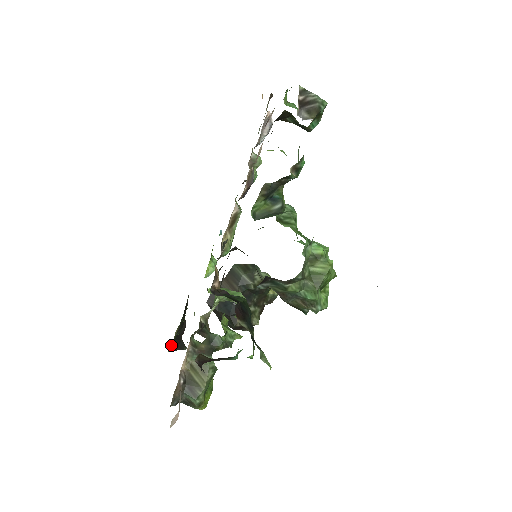
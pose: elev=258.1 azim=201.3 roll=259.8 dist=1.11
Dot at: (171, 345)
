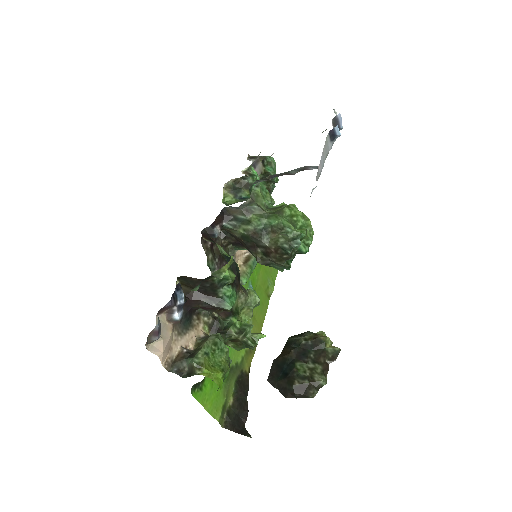
Dot at: (226, 421)
